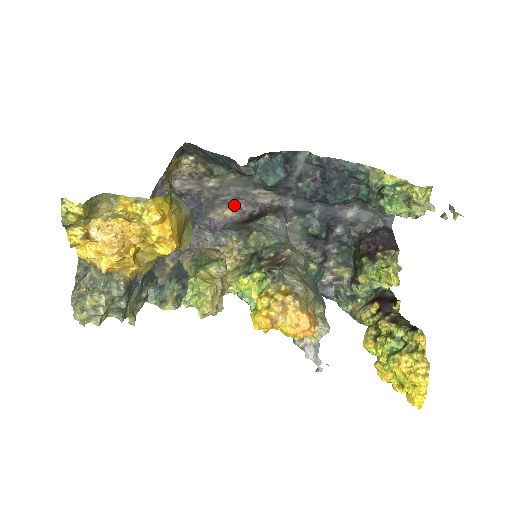
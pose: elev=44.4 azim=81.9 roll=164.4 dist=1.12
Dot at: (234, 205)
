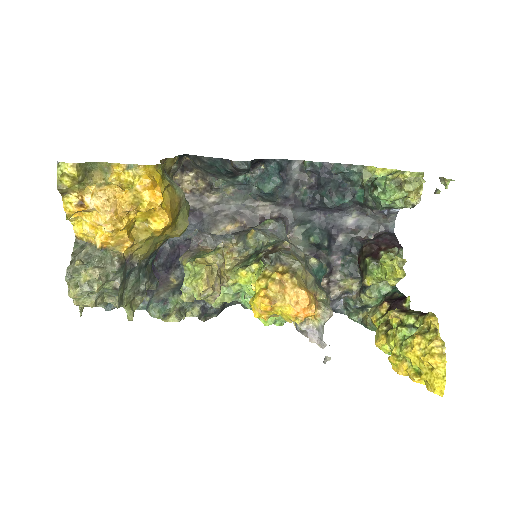
Dot at: (235, 219)
